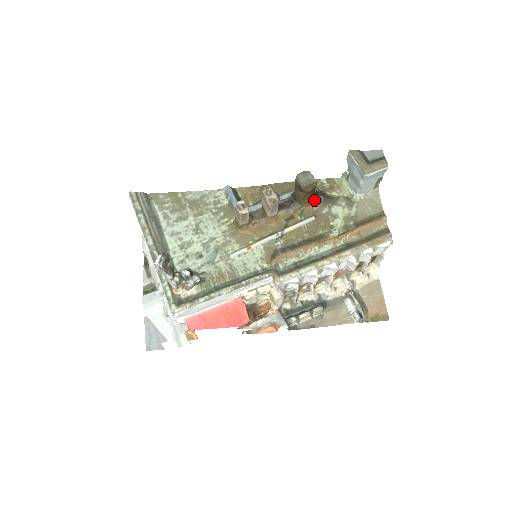
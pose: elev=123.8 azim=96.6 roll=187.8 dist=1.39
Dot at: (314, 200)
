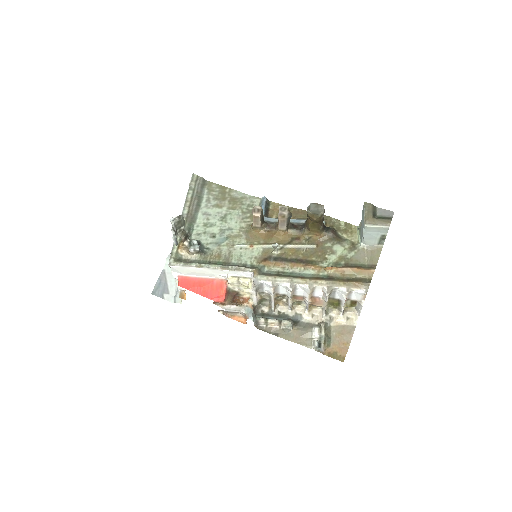
Dot at: (323, 232)
